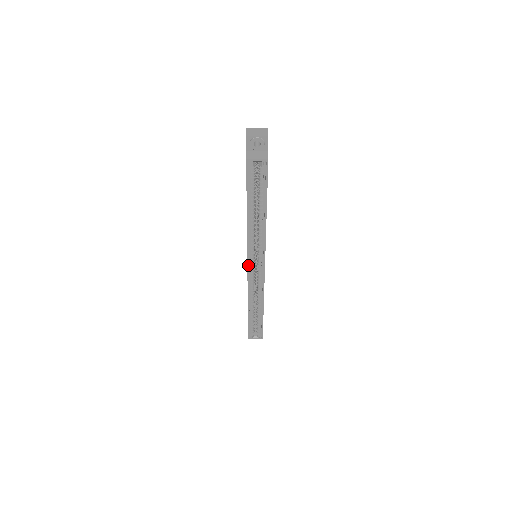
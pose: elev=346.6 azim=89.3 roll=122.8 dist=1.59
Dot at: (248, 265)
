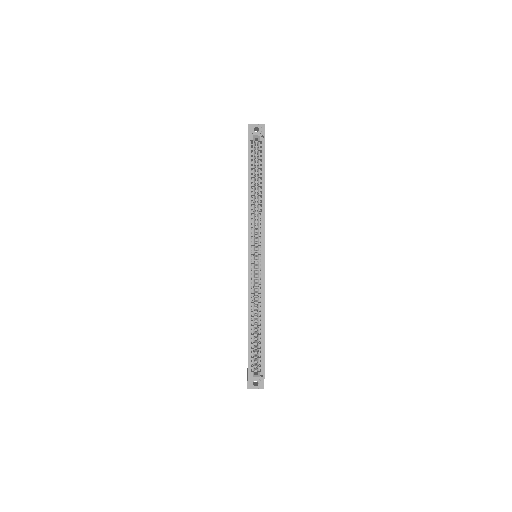
Dot at: (249, 252)
